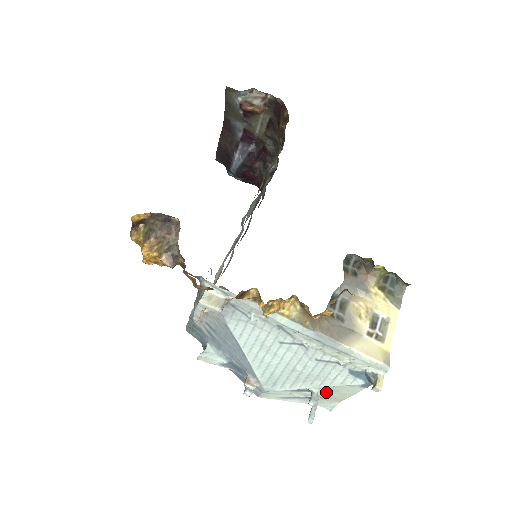
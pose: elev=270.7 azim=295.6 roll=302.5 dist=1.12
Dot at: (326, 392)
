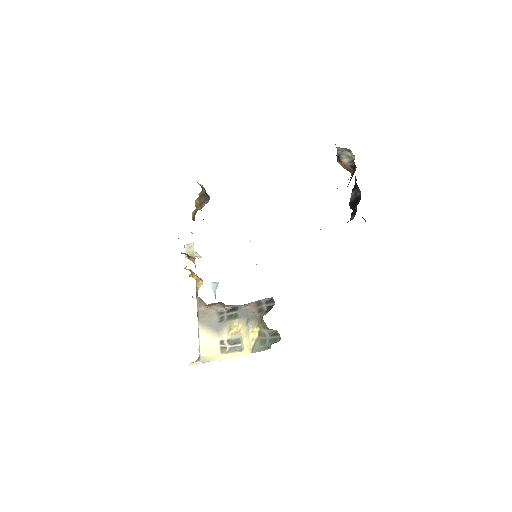
Dot at: occluded
